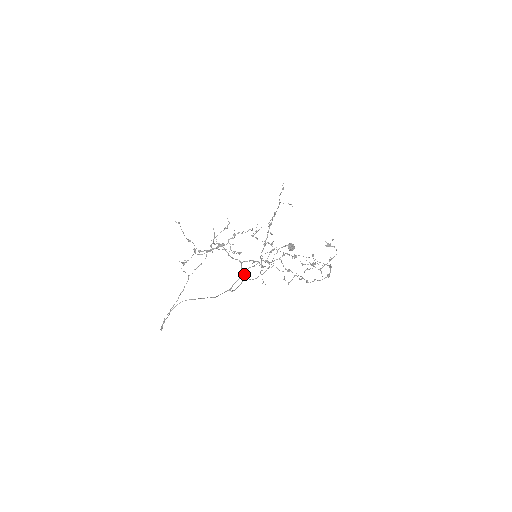
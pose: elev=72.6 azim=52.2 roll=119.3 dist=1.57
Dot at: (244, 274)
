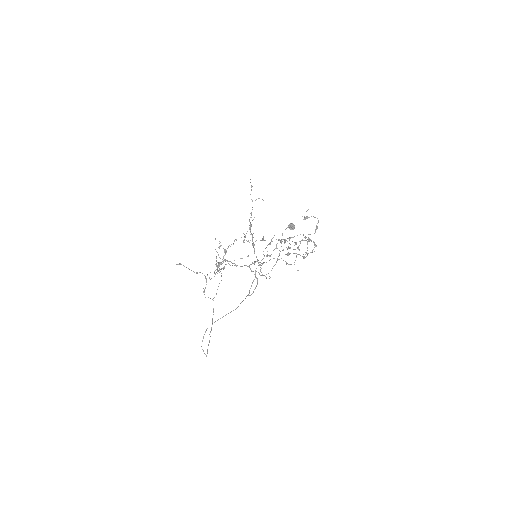
Dot at: (255, 275)
